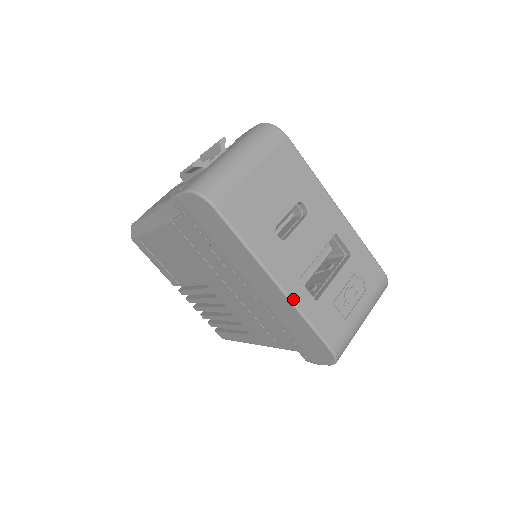
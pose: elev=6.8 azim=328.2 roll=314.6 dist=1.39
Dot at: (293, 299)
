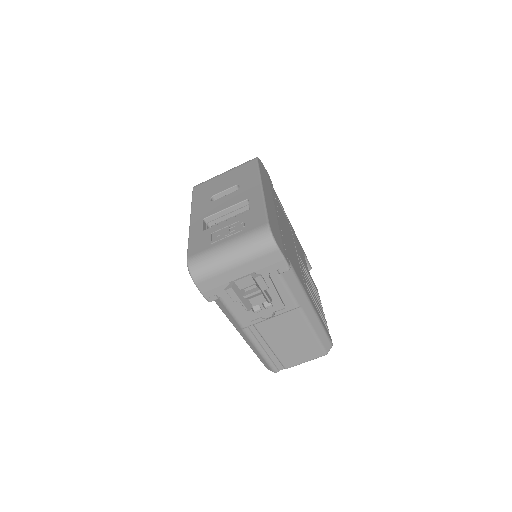
Dot at: (191, 227)
